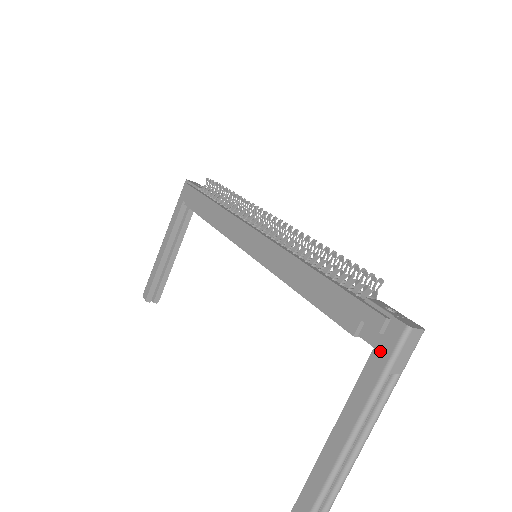
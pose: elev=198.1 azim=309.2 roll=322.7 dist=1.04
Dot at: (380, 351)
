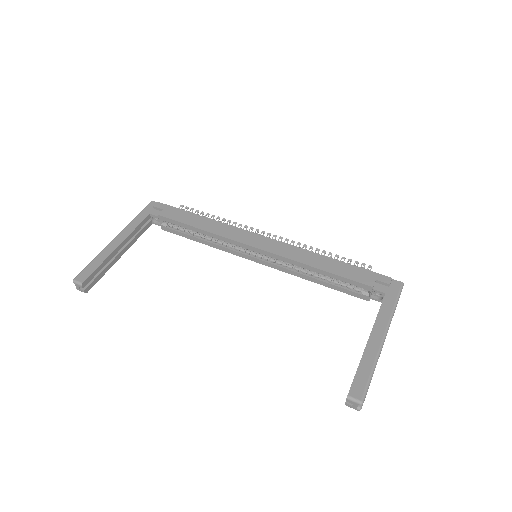
Dot at: (390, 294)
